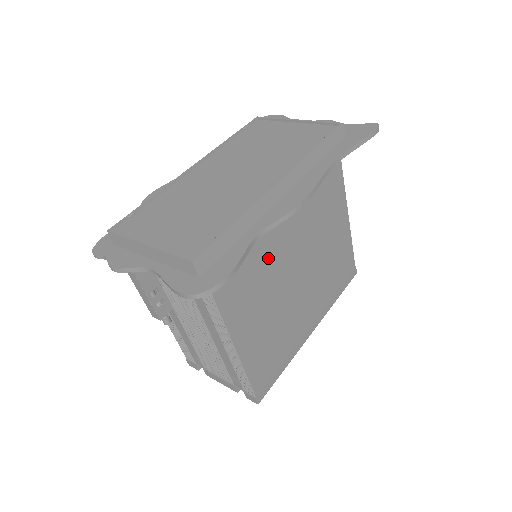
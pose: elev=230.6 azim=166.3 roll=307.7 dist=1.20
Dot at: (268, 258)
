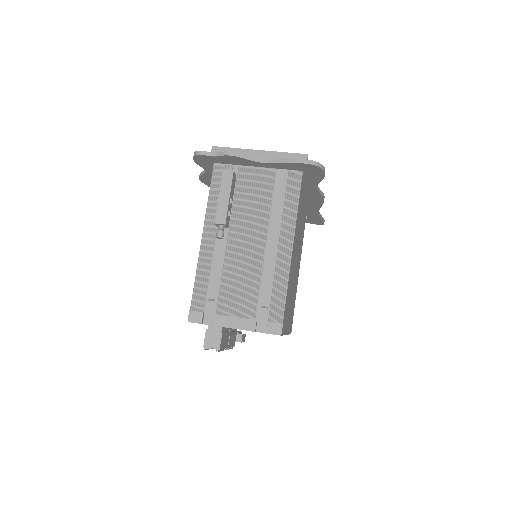
Dot at: occluded
